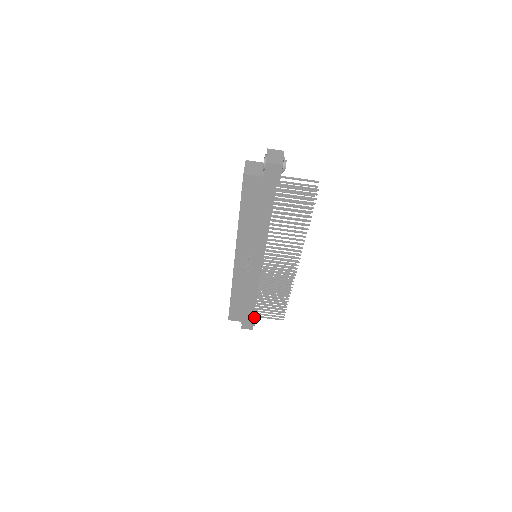
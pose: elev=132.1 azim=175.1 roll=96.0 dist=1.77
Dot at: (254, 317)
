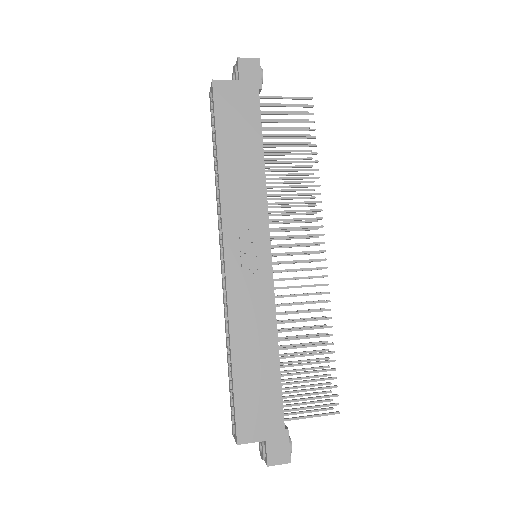
Dot at: occluded
